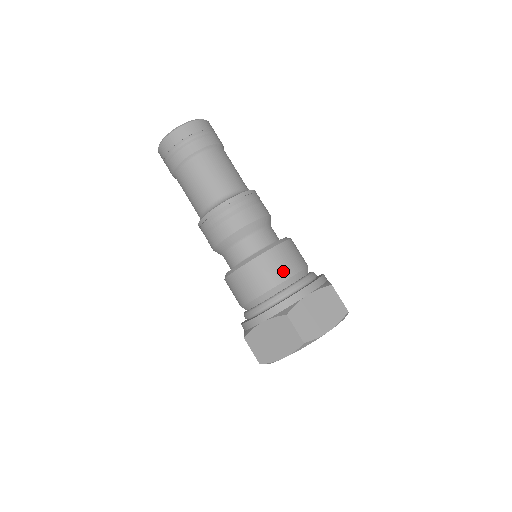
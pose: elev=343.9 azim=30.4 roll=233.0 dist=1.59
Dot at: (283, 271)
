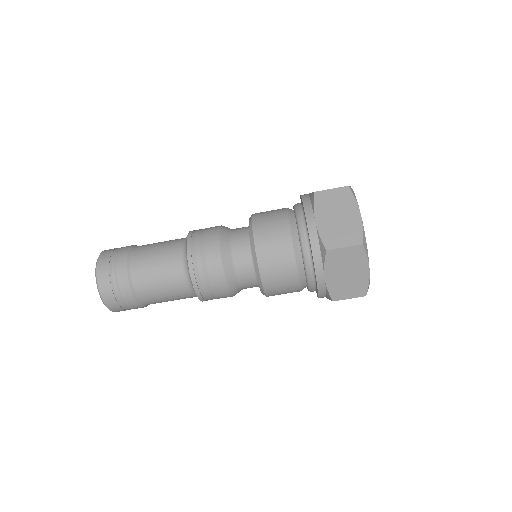
Dot at: (277, 210)
